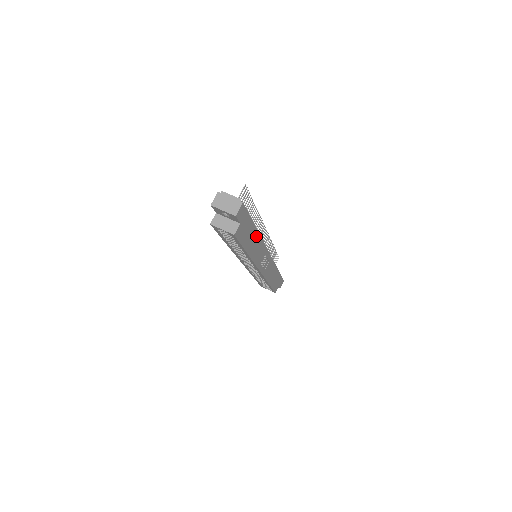
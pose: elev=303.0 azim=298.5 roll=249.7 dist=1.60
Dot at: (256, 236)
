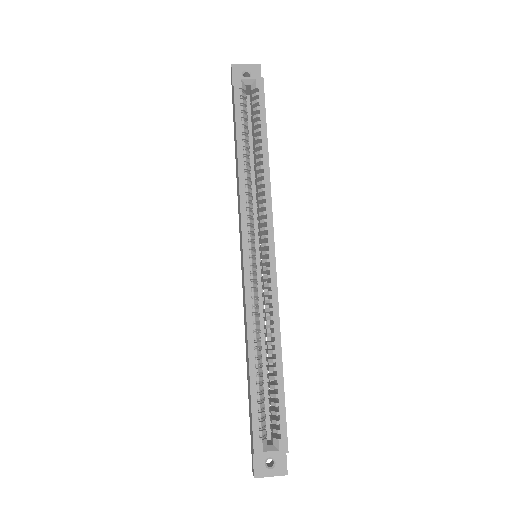
Dot at: occluded
